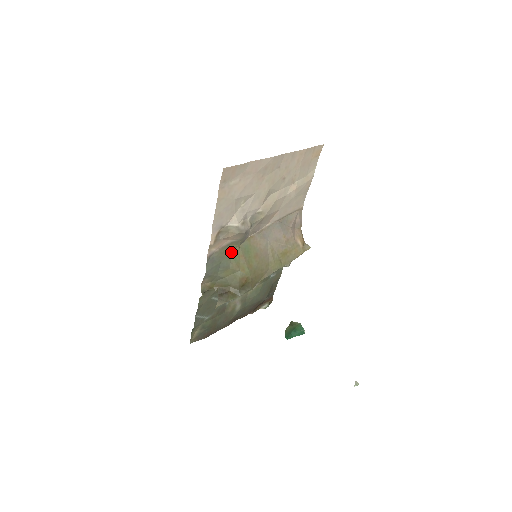
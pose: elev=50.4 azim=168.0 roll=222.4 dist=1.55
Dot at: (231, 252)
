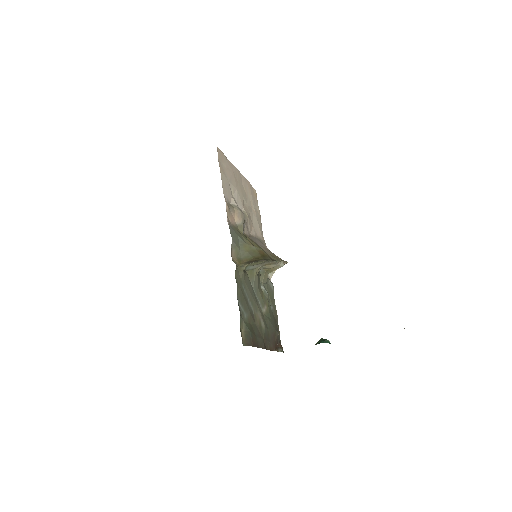
Dot at: (240, 234)
